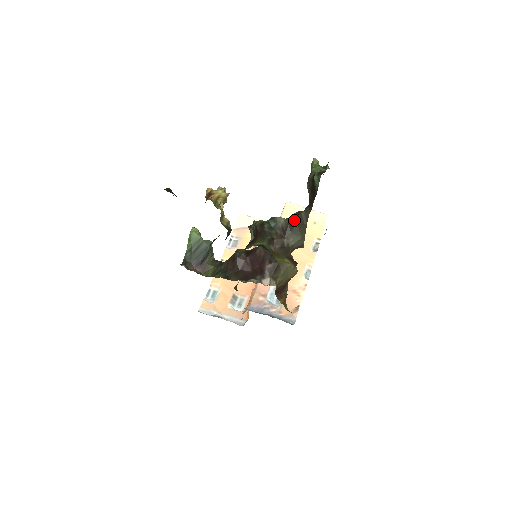
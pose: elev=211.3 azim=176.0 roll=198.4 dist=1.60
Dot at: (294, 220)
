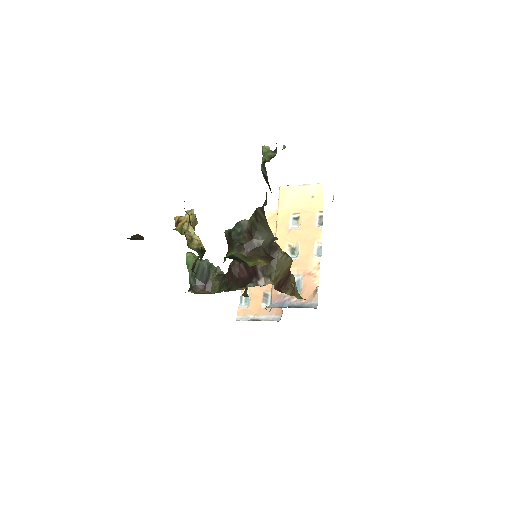
Dot at: (254, 219)
